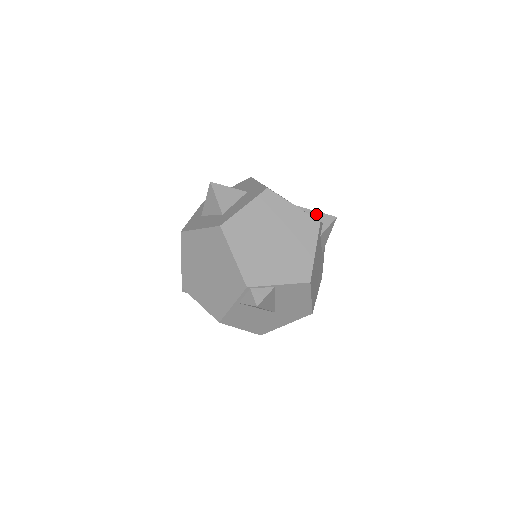
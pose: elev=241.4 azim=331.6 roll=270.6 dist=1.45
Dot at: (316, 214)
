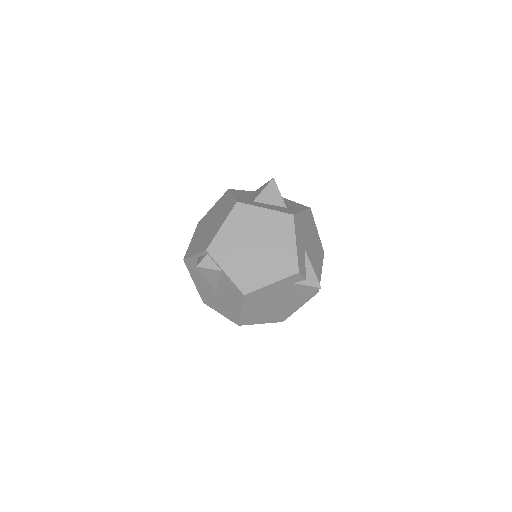
Dot at: (310, 270)
